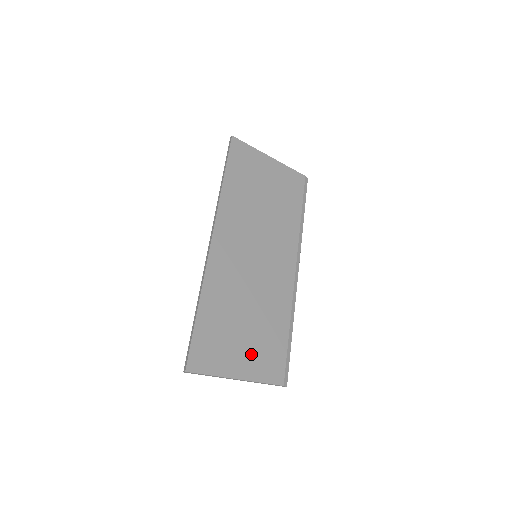
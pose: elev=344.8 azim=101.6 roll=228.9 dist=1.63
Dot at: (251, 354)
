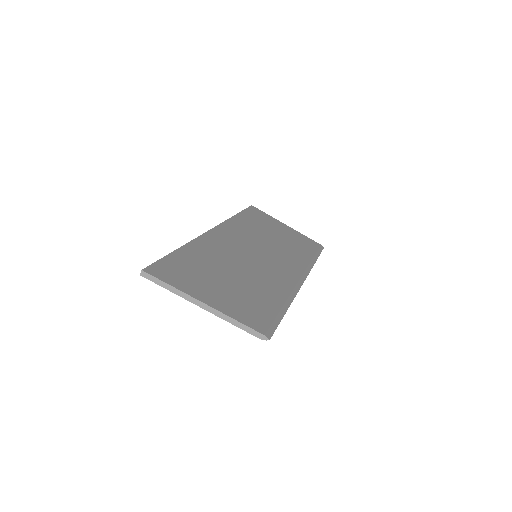
Dot at: (228, 297)
